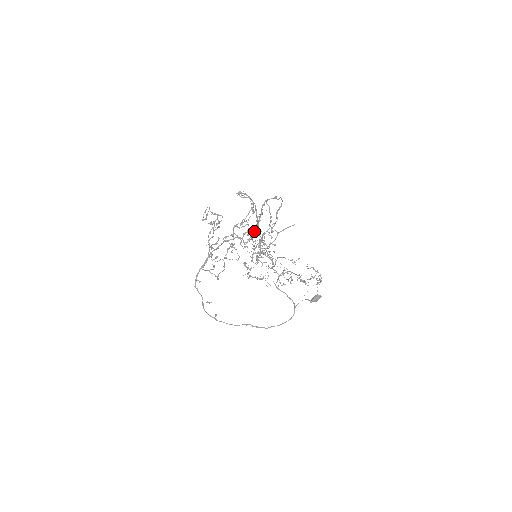
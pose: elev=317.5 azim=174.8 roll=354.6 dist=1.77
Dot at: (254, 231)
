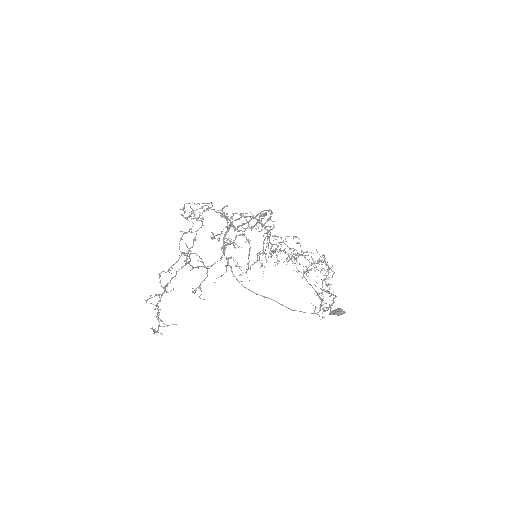
Dot at: (271, 216)
